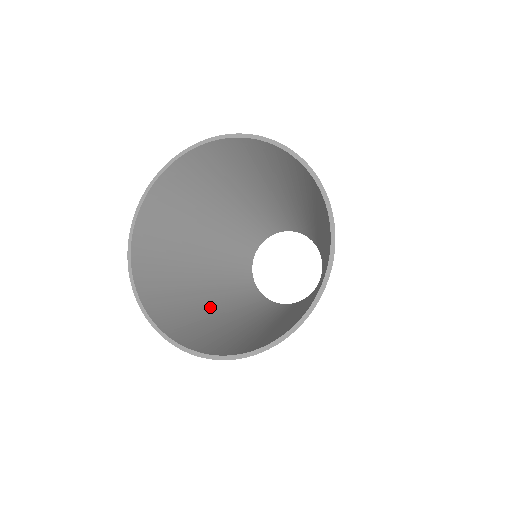
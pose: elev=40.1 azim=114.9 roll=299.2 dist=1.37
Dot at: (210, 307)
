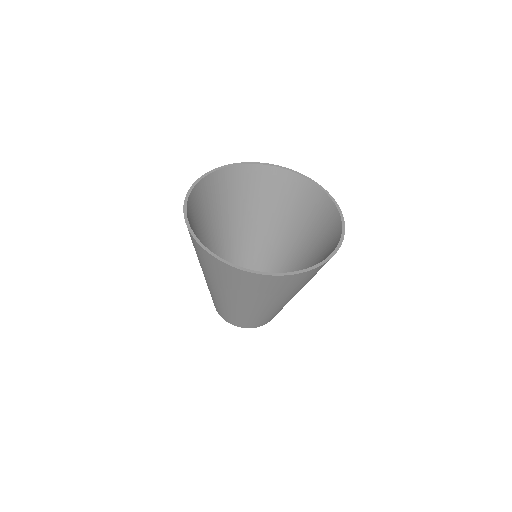
Dot at: occluded
